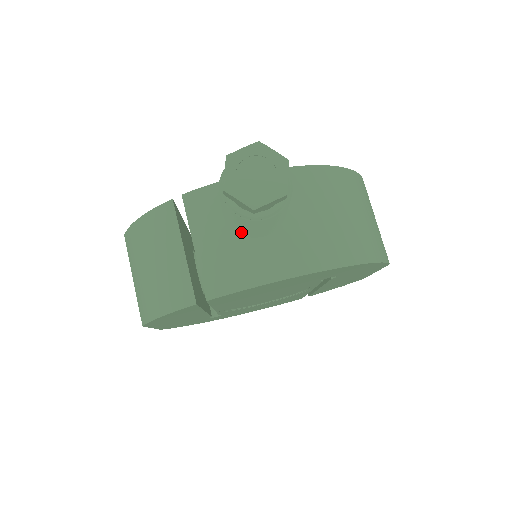
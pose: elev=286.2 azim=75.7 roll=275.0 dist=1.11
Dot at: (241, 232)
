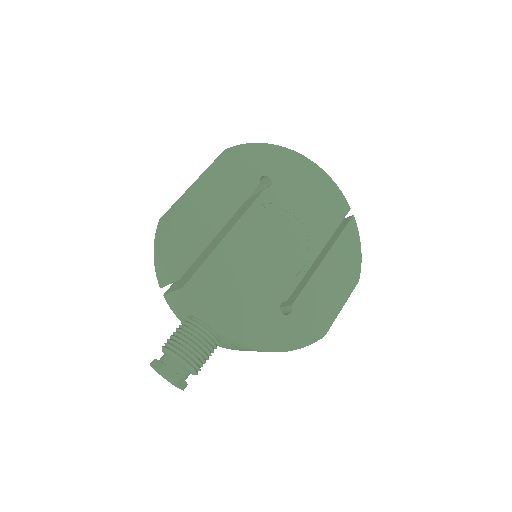
Dot at: occluded
